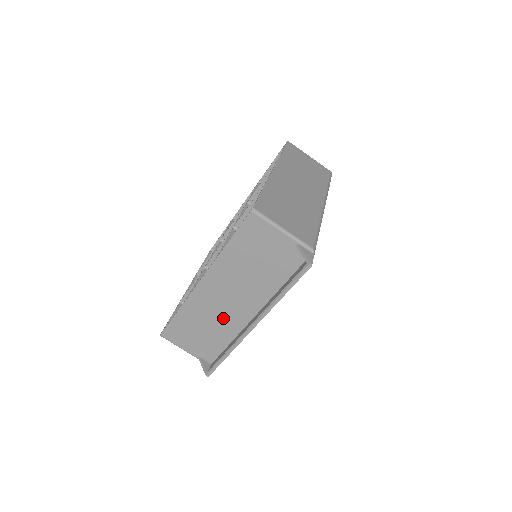
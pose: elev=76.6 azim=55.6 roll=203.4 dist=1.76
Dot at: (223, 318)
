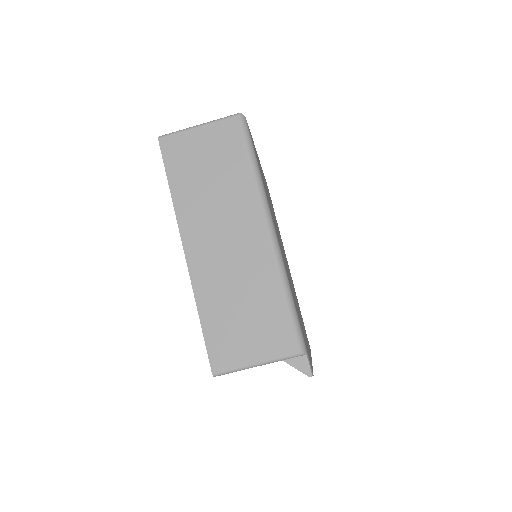
Dot at: occluded
